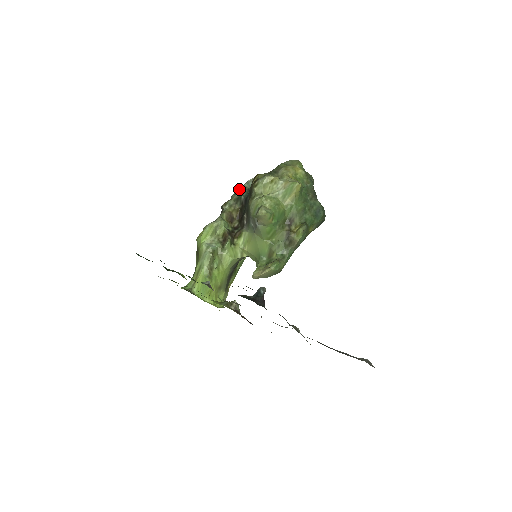
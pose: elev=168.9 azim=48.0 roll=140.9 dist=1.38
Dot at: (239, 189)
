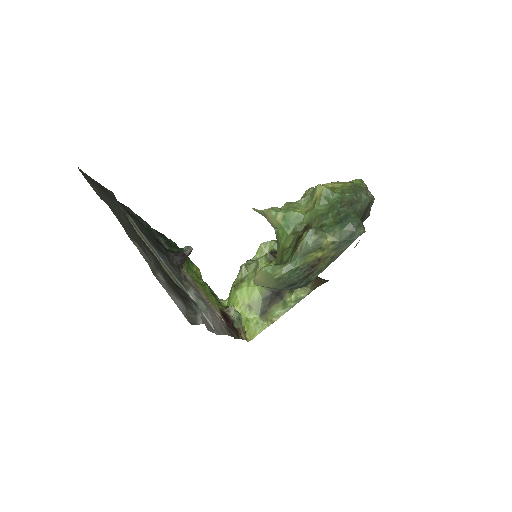
Dot at: occluded
